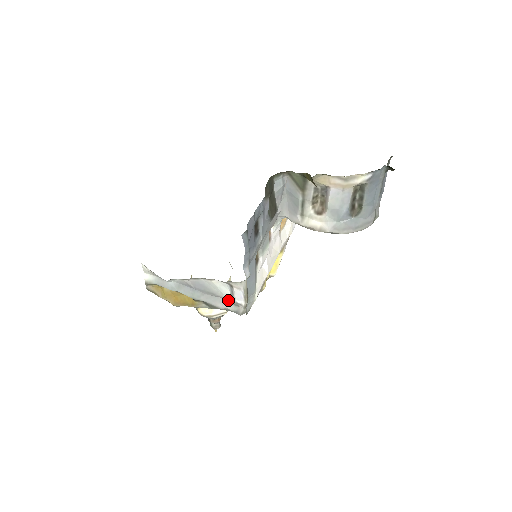
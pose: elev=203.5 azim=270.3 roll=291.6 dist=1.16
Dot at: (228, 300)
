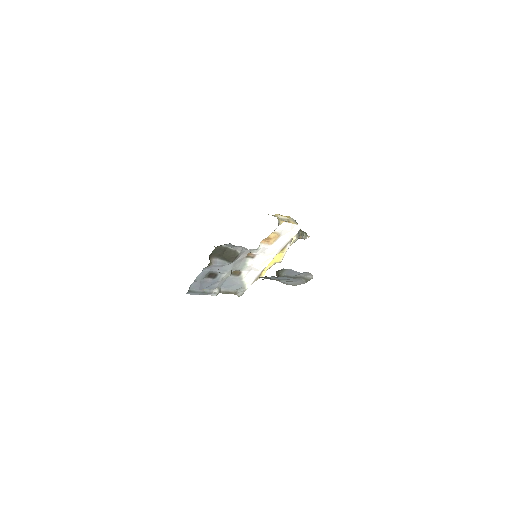
Dot at: occluded
